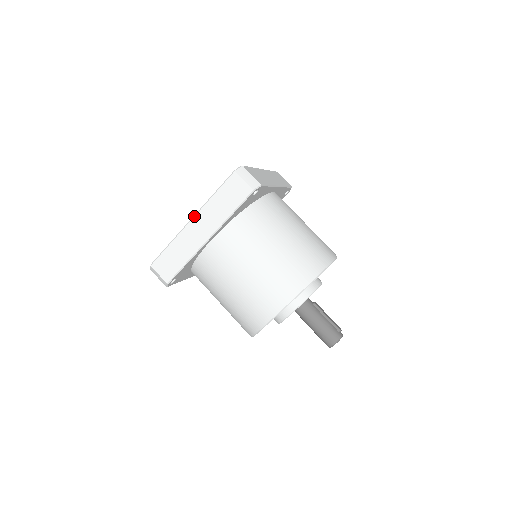
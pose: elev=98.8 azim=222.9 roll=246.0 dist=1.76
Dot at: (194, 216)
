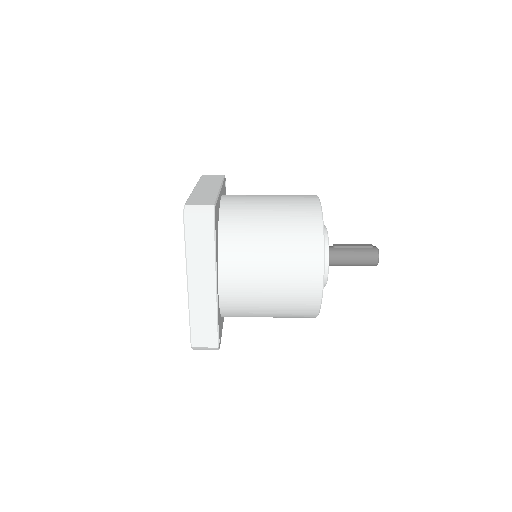
Dot at: (187, 280)
